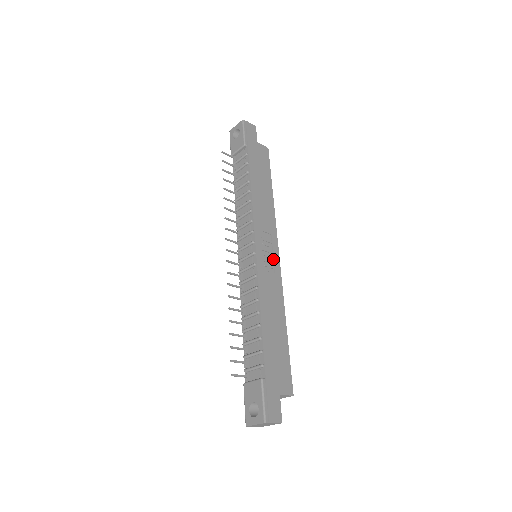
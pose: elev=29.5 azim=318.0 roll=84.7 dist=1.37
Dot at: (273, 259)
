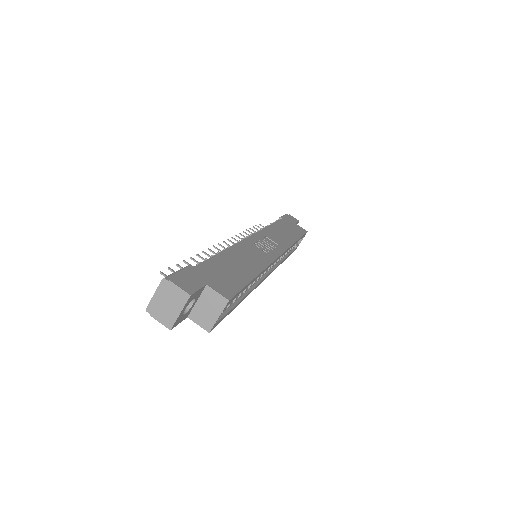
Dot at: (271, 251)
